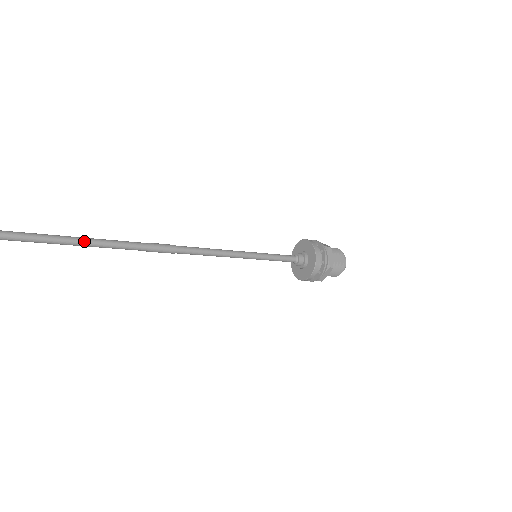
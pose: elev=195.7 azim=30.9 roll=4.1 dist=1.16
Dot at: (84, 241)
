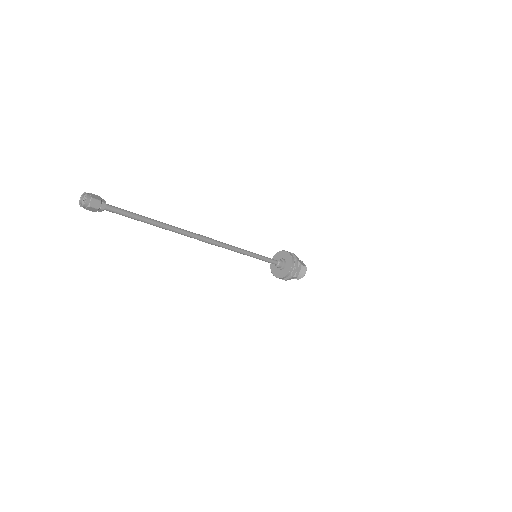
Dot at: (167, 224)
